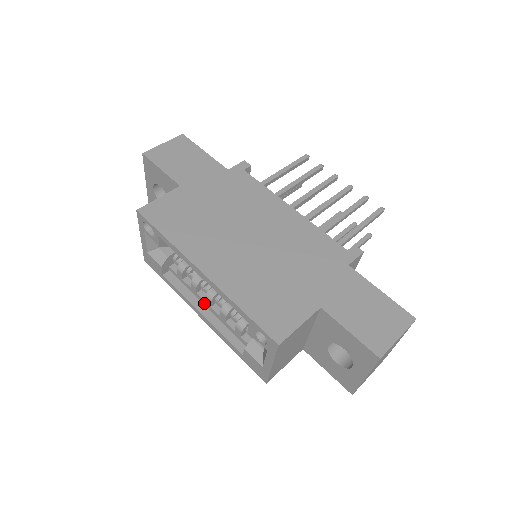
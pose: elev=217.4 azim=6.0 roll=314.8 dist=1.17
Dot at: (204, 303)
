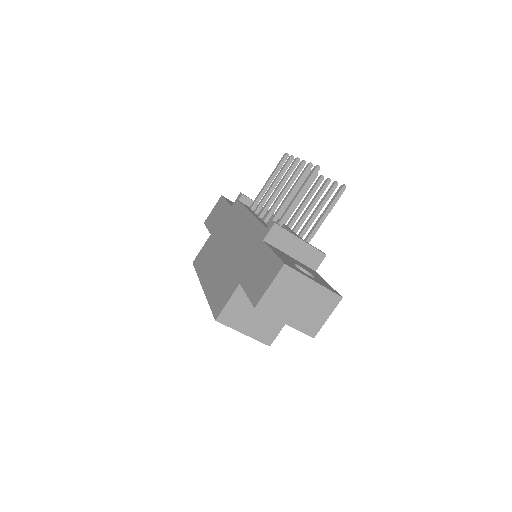
Dot at: occluded
